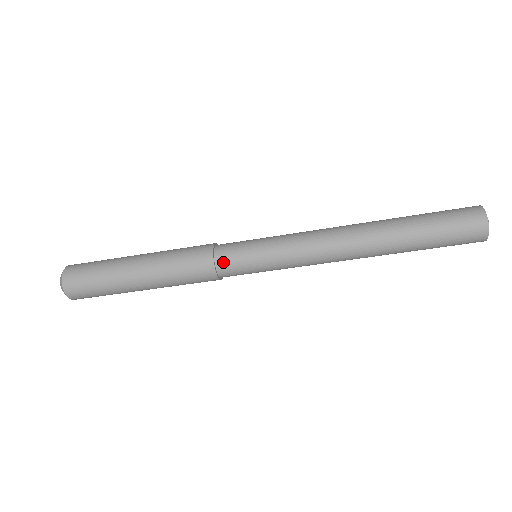
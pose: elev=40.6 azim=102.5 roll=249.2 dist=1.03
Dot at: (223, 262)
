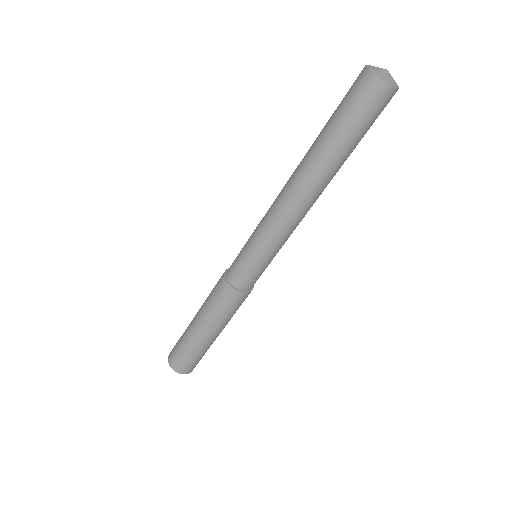
Dot at: (231, 275)
